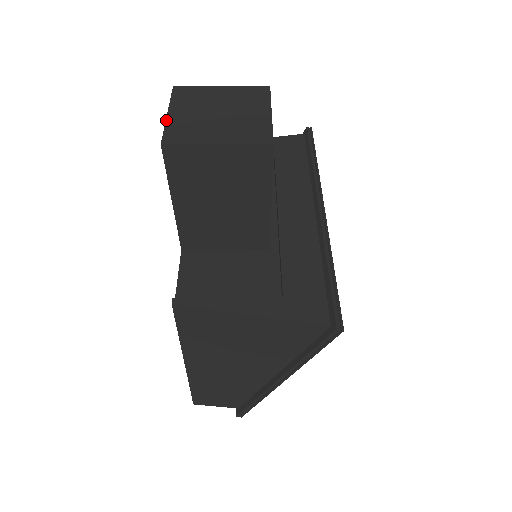
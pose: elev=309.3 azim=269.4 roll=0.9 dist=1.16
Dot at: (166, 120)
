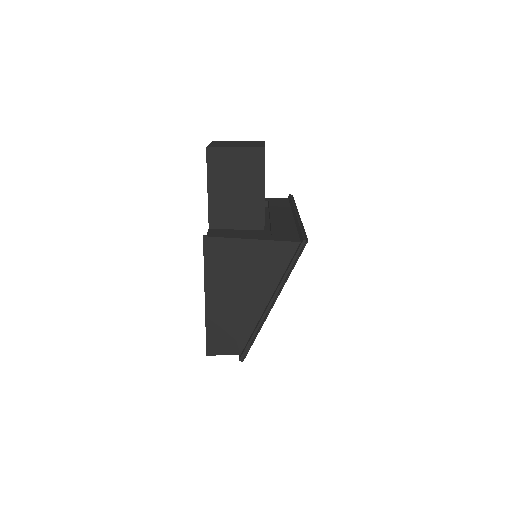
Dot at: occluded
